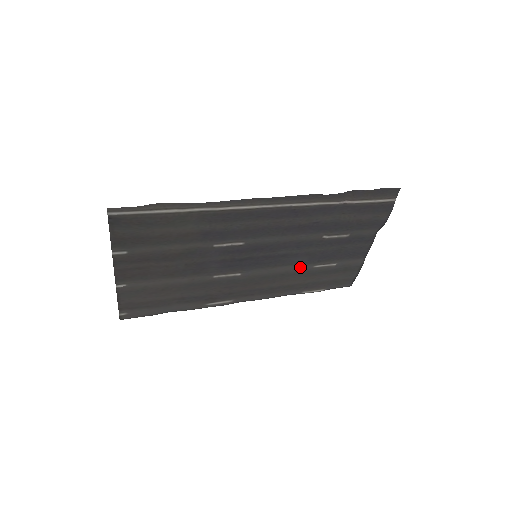
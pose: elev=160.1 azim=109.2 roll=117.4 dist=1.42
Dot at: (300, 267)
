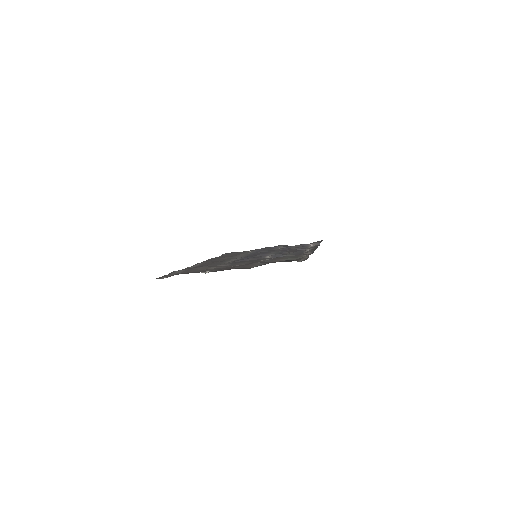
Dot at: occluded
